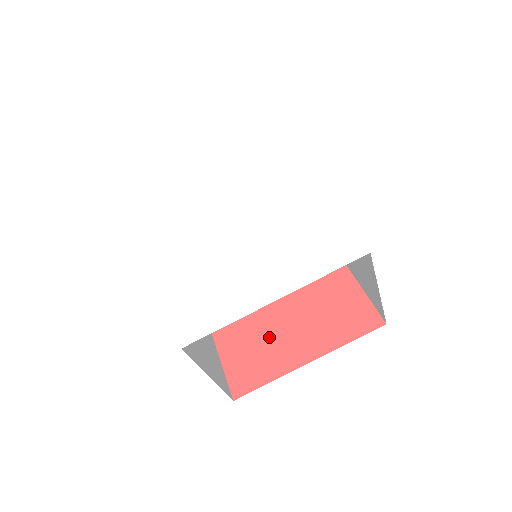
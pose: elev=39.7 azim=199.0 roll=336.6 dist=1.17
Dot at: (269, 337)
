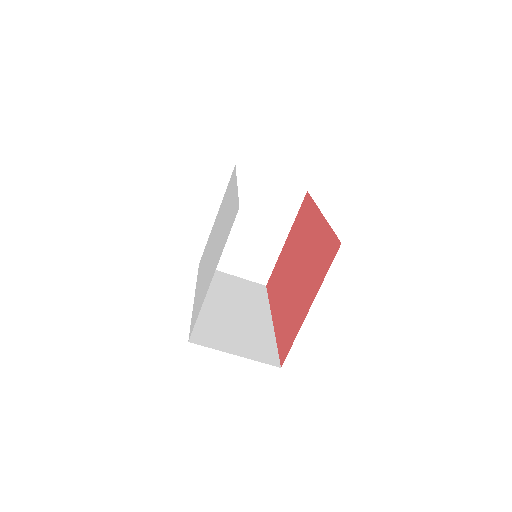
Dot at: (294, 308)
